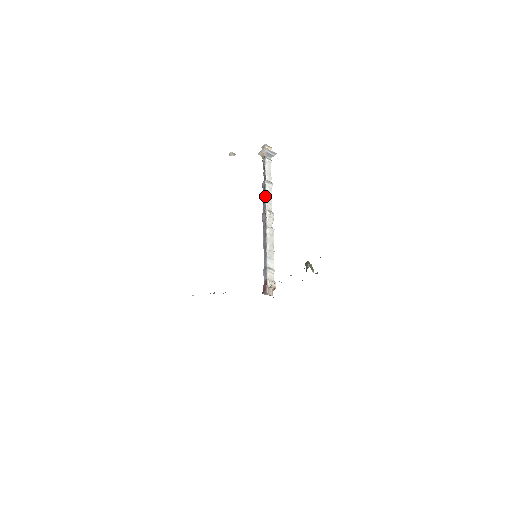
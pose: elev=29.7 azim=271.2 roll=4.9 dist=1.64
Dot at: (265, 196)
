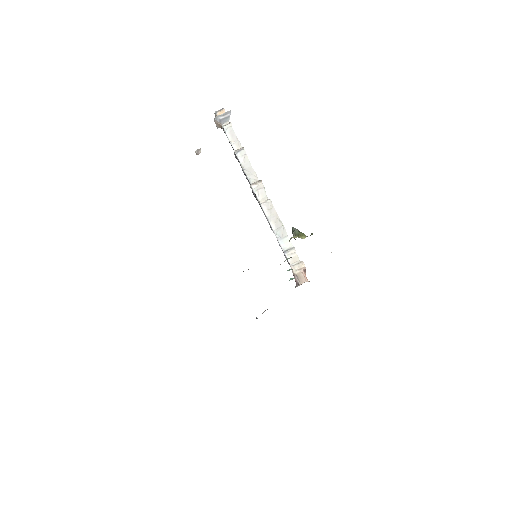
Dot at: (242, 170)
